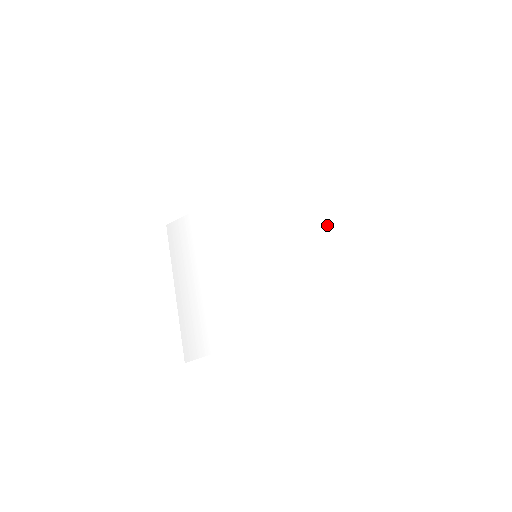
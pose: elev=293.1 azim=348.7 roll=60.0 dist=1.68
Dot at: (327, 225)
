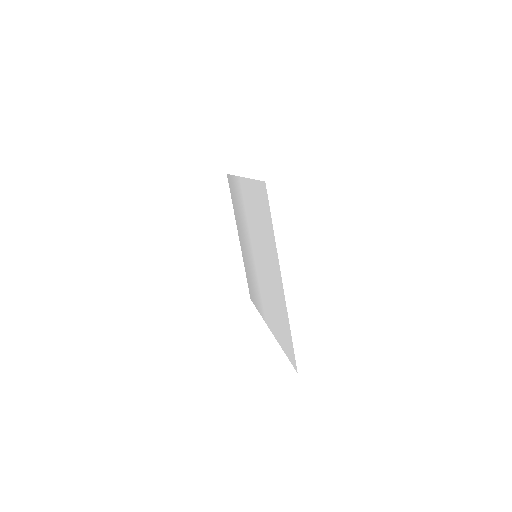
Dot at: (274, 274)
